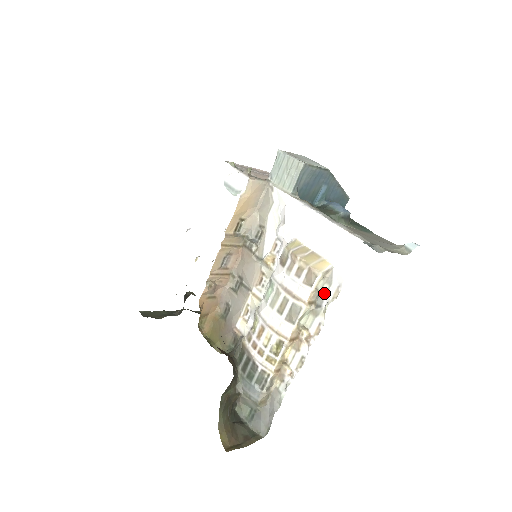
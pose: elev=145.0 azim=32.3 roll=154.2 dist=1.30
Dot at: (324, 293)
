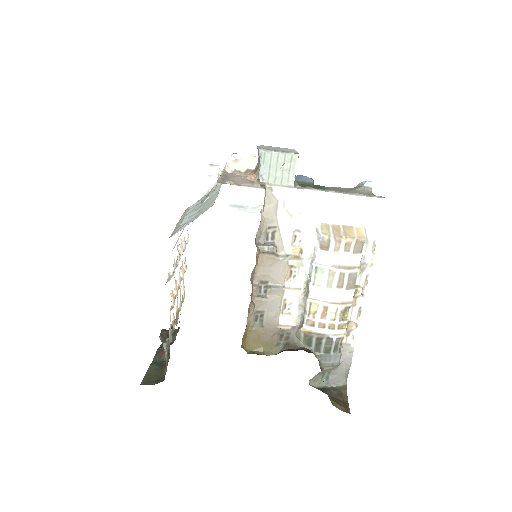
Dot at: (364, 252)
